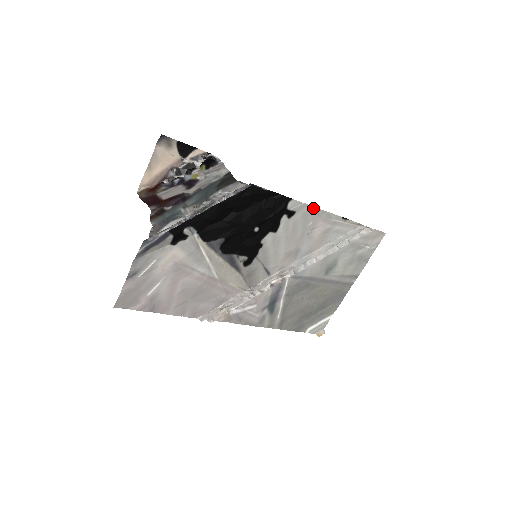
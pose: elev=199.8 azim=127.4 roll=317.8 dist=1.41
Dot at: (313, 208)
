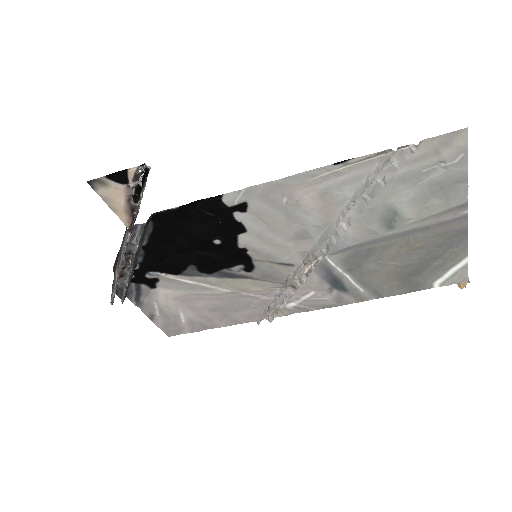
Dot at: (267, 184)
